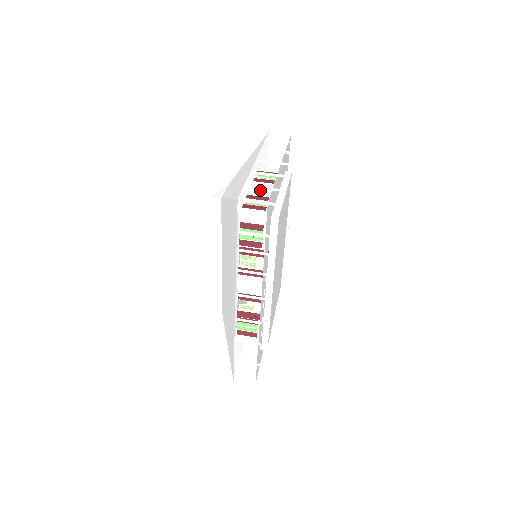
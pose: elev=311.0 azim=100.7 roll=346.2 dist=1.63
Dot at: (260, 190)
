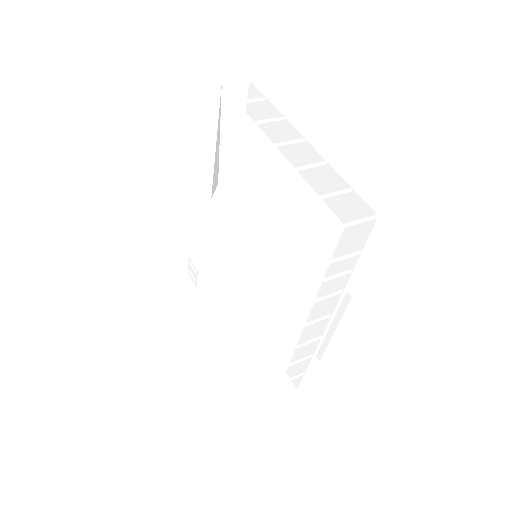
Dot at: occluded
